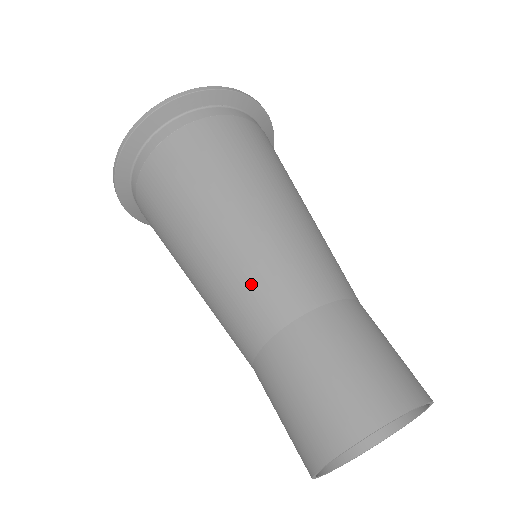
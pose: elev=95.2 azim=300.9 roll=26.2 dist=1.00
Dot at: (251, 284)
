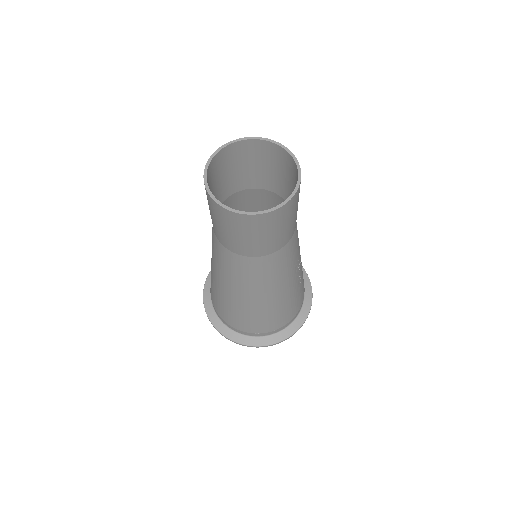
Dot at: (250, 202)
